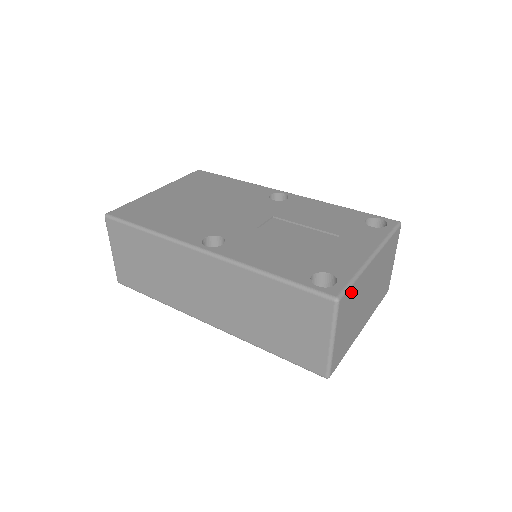
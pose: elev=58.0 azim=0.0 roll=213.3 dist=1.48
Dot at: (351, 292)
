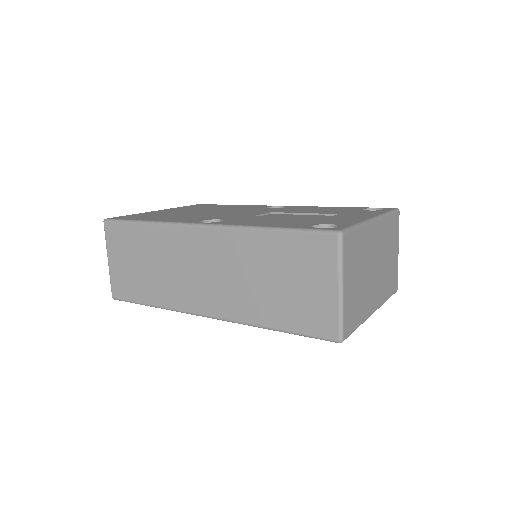
Dot at: (355, 238)
